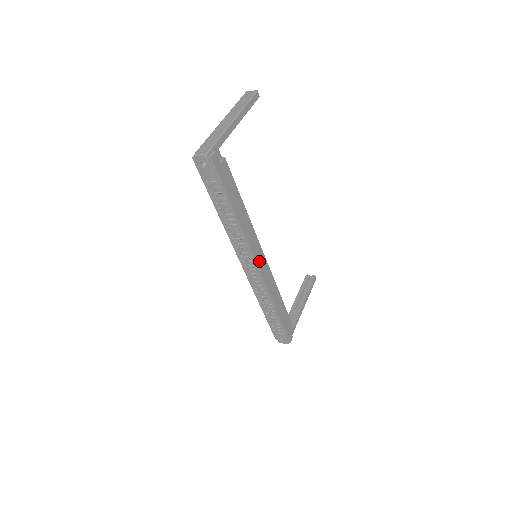
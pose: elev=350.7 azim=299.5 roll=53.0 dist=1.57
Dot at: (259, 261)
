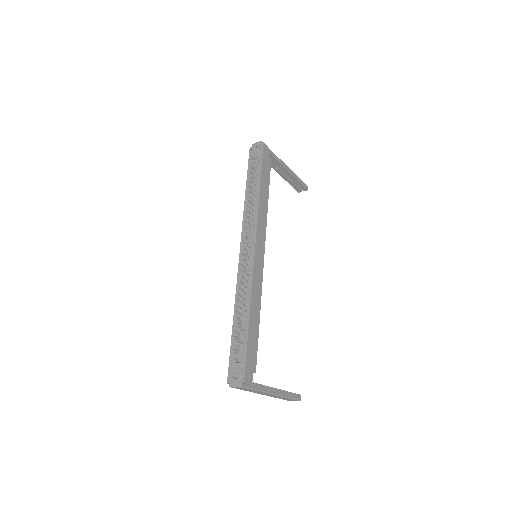
Dot at: (258, 248)
